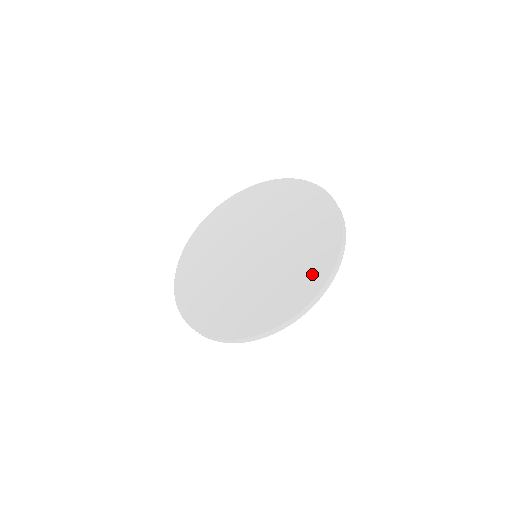
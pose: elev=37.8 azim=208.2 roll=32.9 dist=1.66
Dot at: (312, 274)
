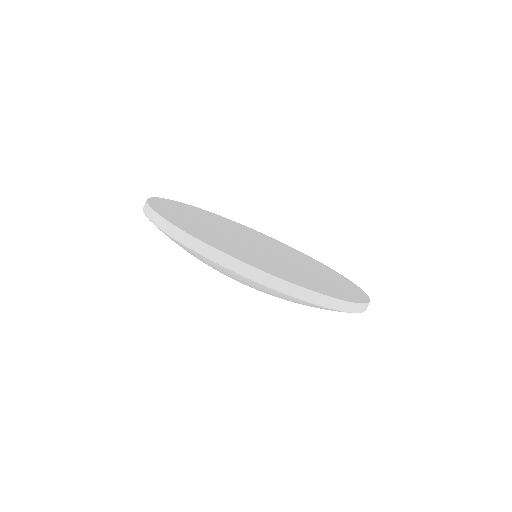
Dot at: (301, 280)
